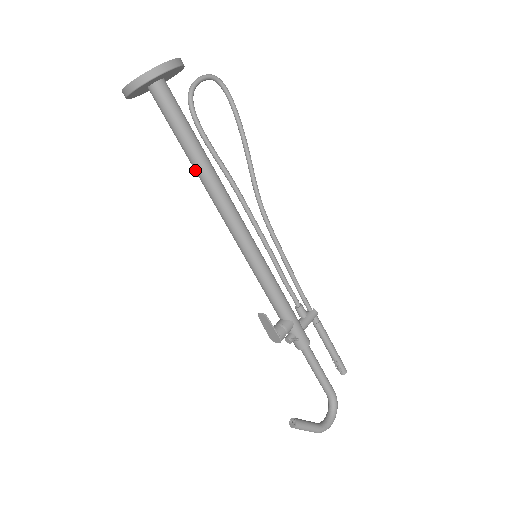
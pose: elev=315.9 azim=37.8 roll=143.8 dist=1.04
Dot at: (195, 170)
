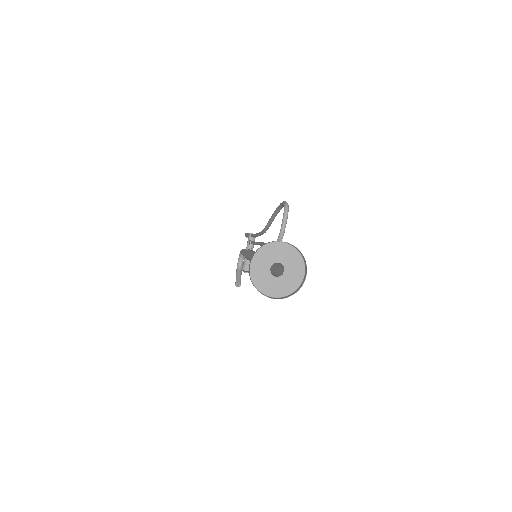
Dot at: occluded
